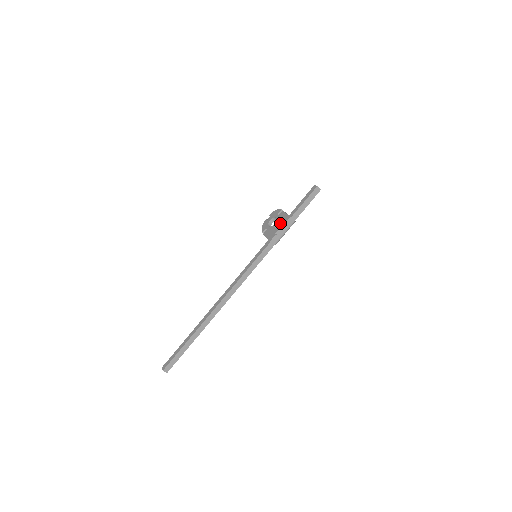
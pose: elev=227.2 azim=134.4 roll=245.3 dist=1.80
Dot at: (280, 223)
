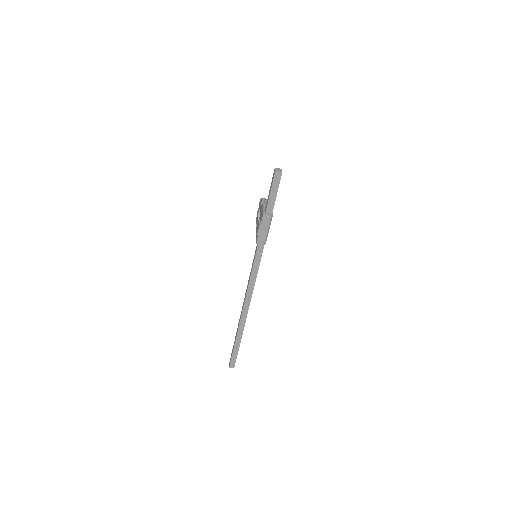
Dot at: (260, 220)
